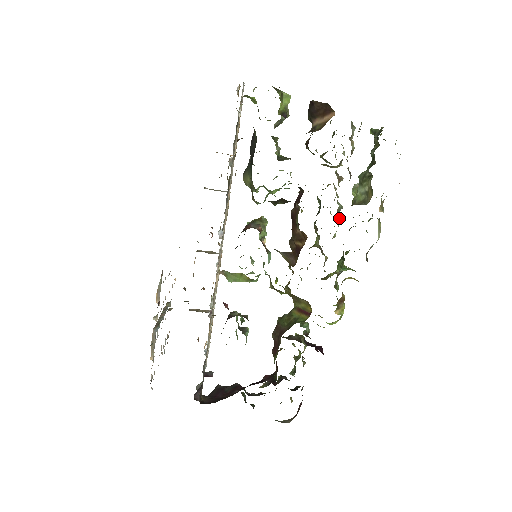
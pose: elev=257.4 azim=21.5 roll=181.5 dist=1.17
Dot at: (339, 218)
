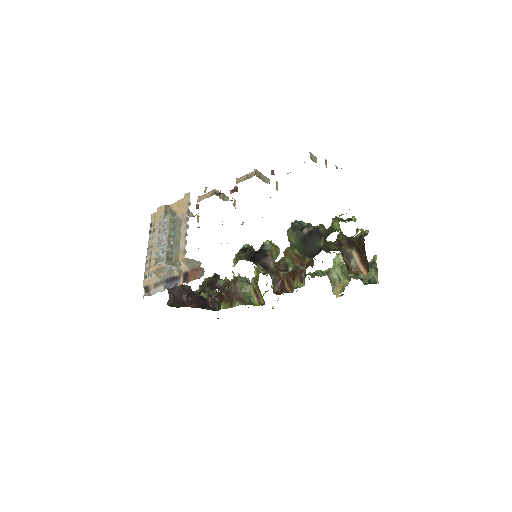
Dot at: occluded
